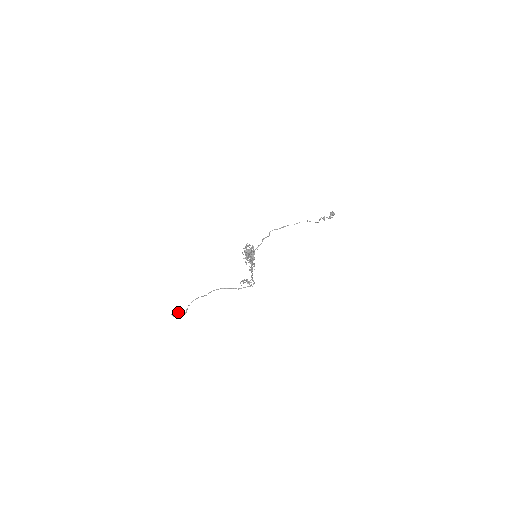
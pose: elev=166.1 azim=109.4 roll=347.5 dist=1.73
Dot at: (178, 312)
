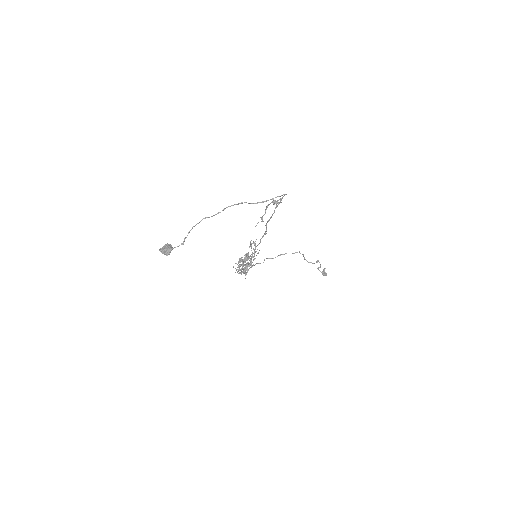
Dot at: (170, 246)
